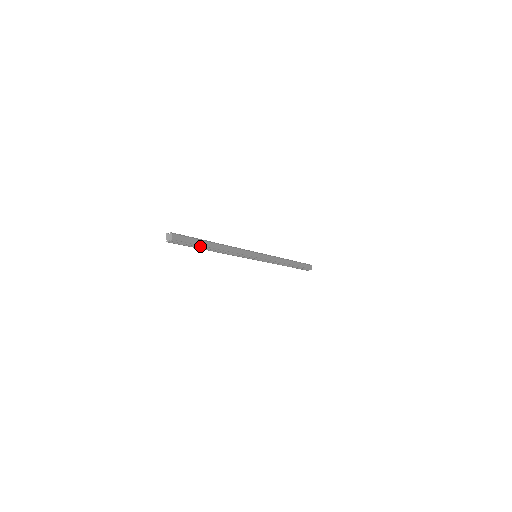
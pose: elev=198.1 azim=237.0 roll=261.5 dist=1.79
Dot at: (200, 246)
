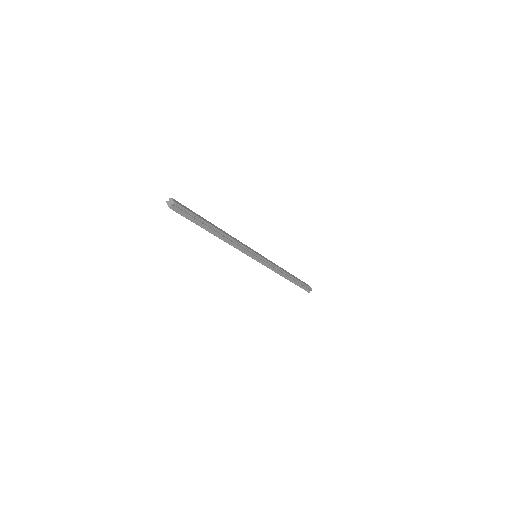
Dot at: (202, 221)
